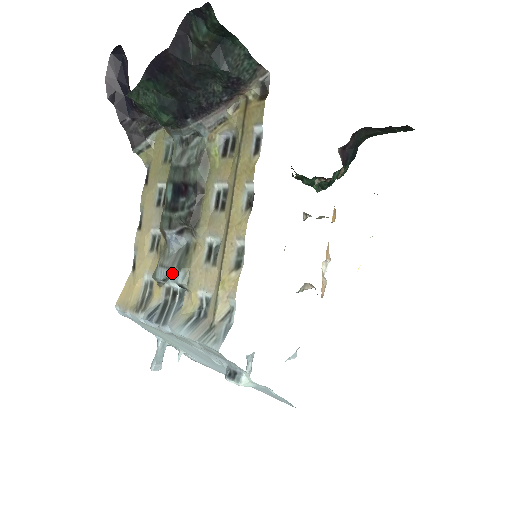
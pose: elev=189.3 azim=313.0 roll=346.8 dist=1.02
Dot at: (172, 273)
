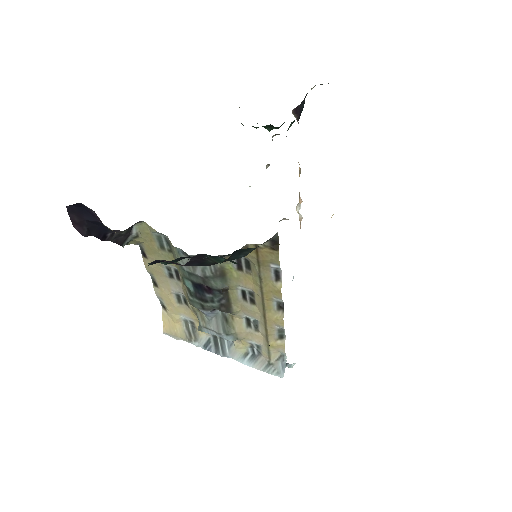
Dot at: (221, 336)
